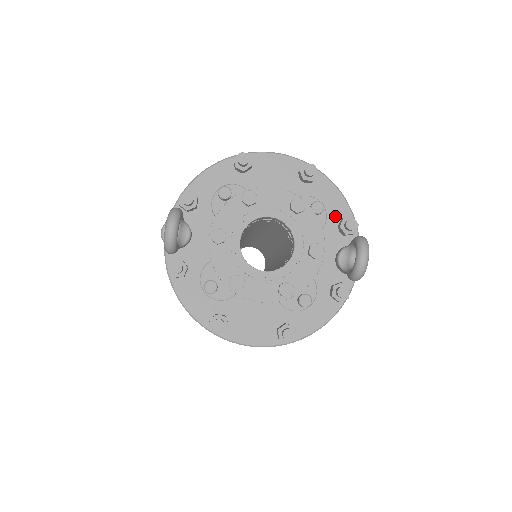
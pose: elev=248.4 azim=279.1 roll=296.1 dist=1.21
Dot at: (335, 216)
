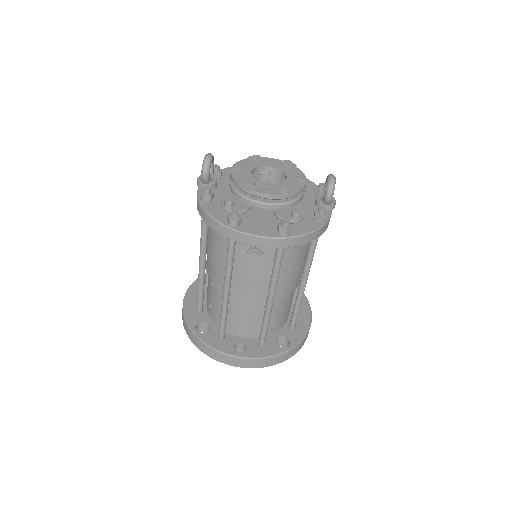
Dot at: (312, 190)
